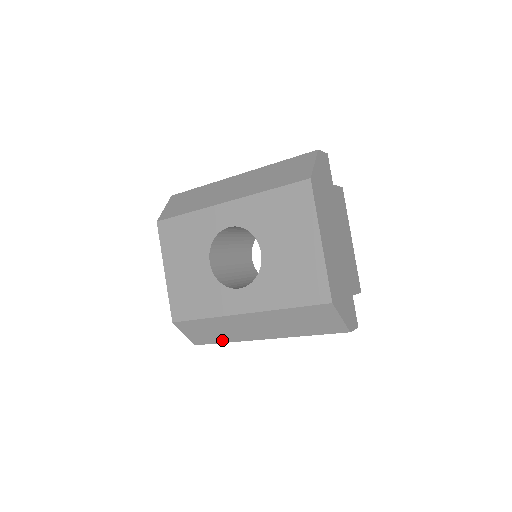
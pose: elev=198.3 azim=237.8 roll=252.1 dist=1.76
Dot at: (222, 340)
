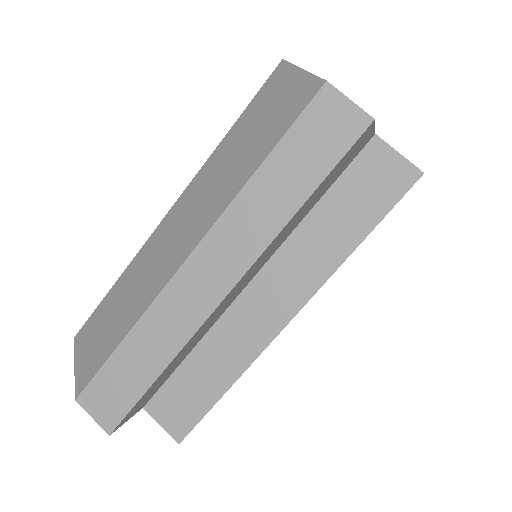
Dot at: (121, 334)
